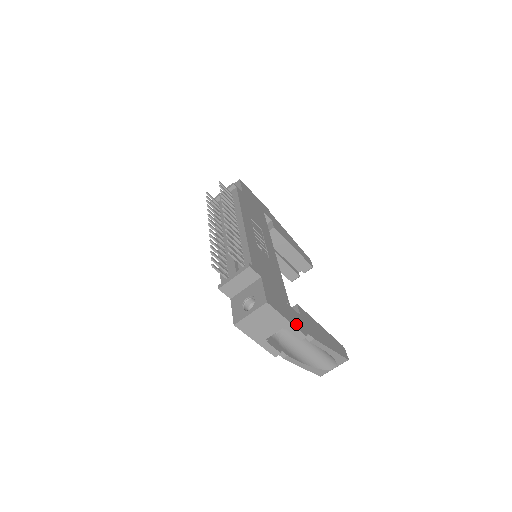
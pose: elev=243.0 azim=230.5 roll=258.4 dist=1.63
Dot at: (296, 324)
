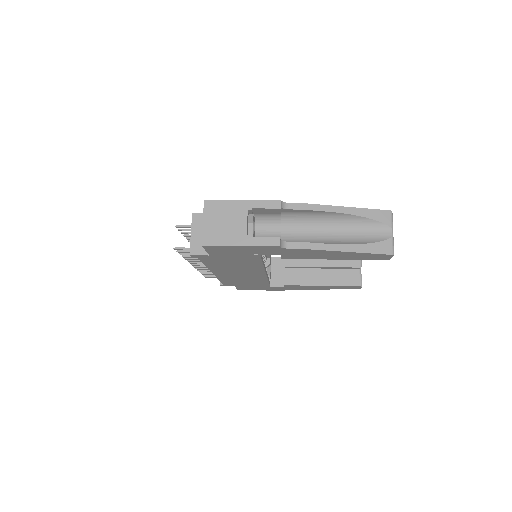
Dot at: occluded
